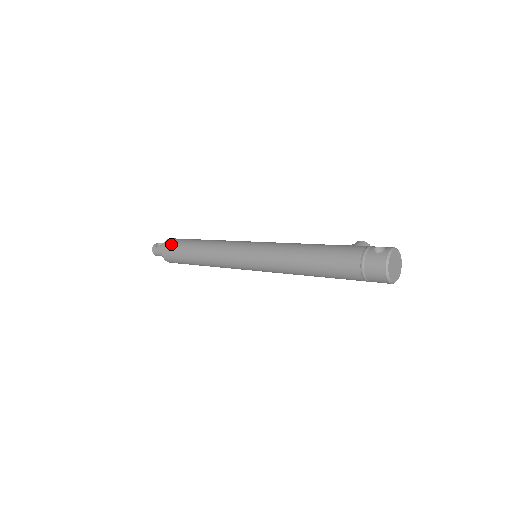
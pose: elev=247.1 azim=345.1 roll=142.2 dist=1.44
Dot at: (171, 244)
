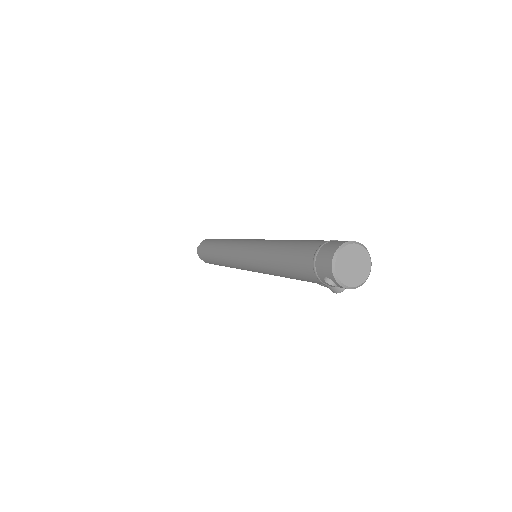
Dot at: occluded
